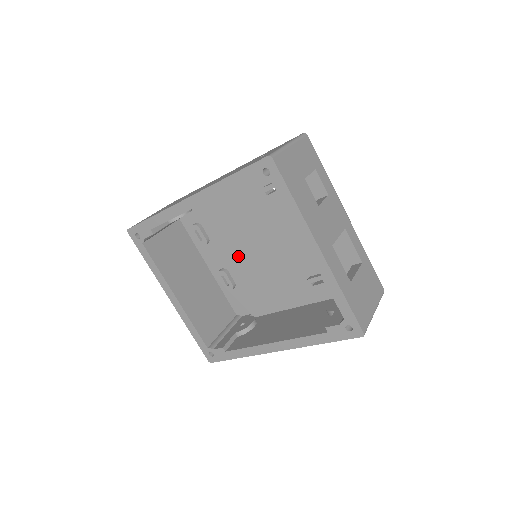
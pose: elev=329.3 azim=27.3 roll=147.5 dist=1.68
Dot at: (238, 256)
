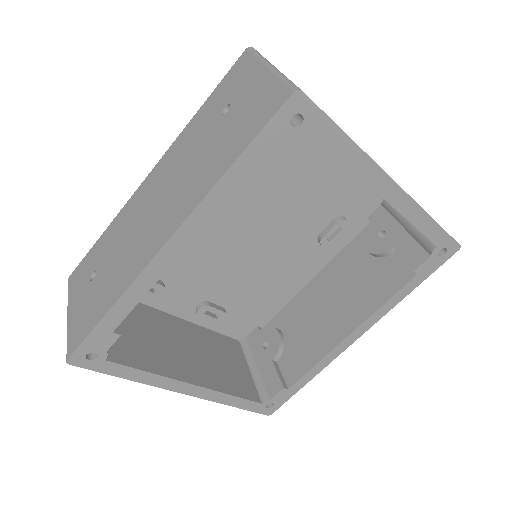
Dot at: (215, 274)
